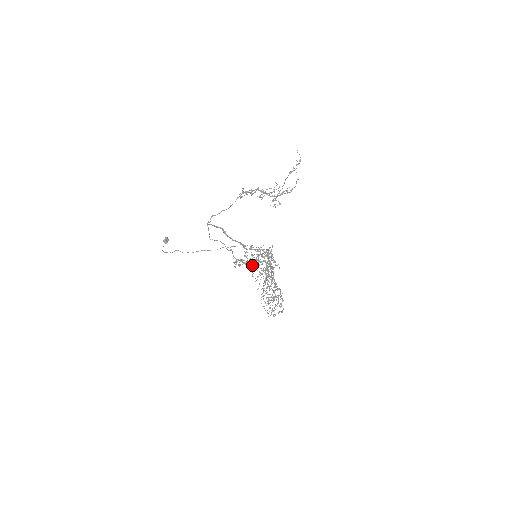
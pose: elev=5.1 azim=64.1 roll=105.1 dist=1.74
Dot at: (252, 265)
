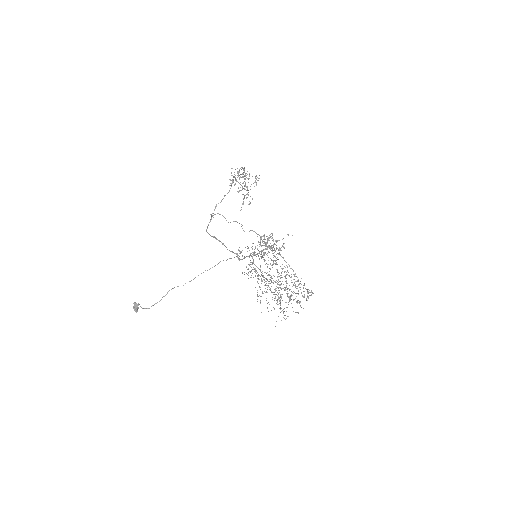
Dot at: (263, 257)
